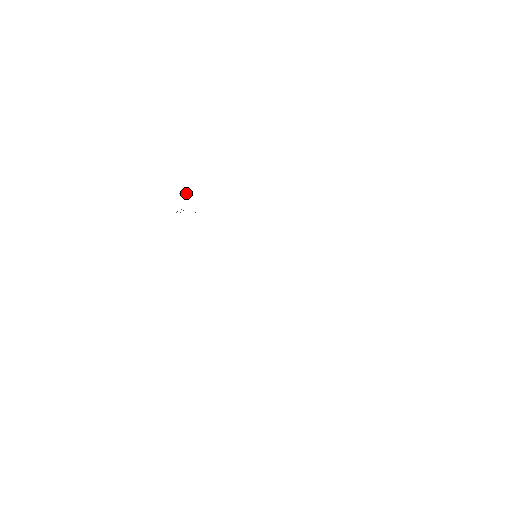
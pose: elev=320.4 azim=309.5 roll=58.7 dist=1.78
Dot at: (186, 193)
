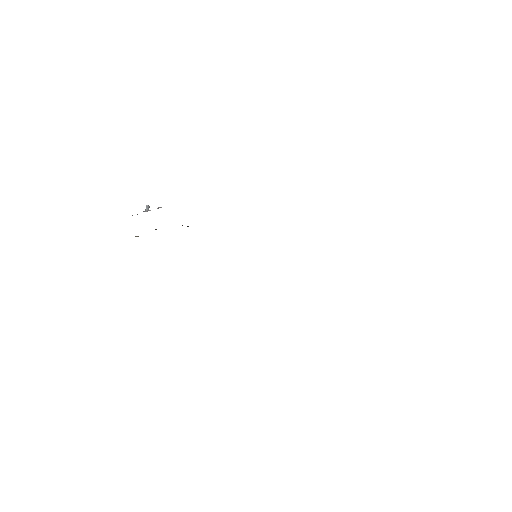
Dot at: (159, 207)
